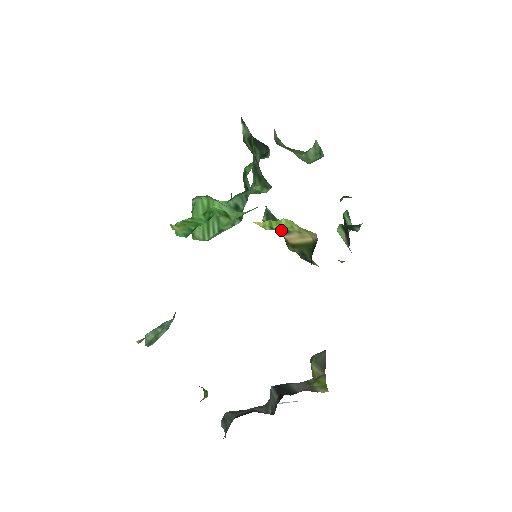
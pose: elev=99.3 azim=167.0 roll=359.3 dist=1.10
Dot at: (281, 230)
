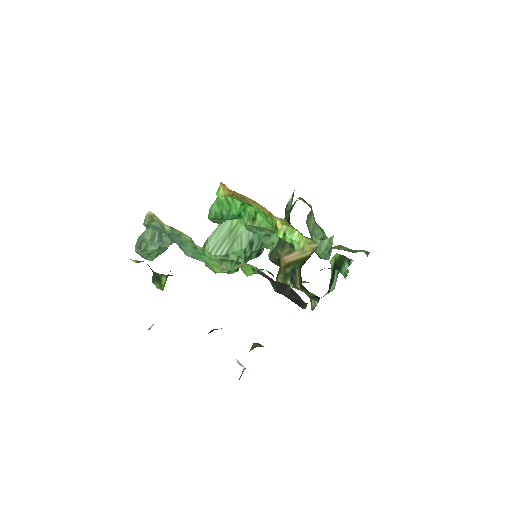
Dot at: (285, 253)
